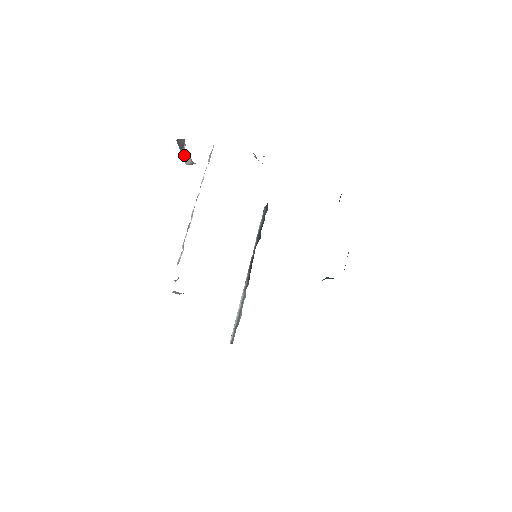
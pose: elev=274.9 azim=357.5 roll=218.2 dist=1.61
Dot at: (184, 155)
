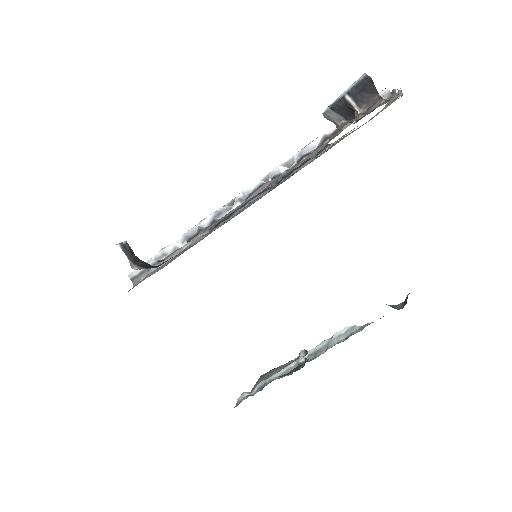
Dot at: (342, 106)
